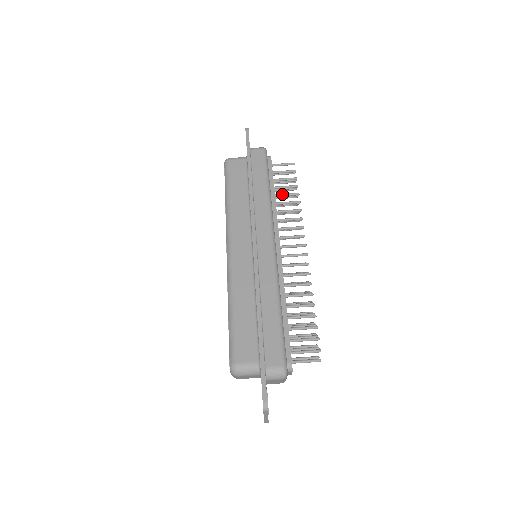
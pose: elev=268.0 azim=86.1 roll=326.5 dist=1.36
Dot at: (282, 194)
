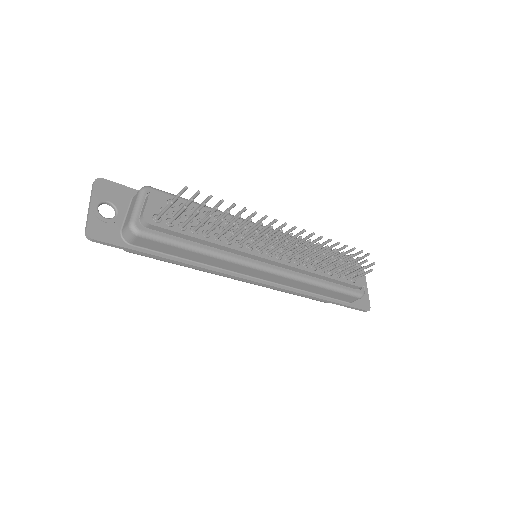
Dot at: occluded
